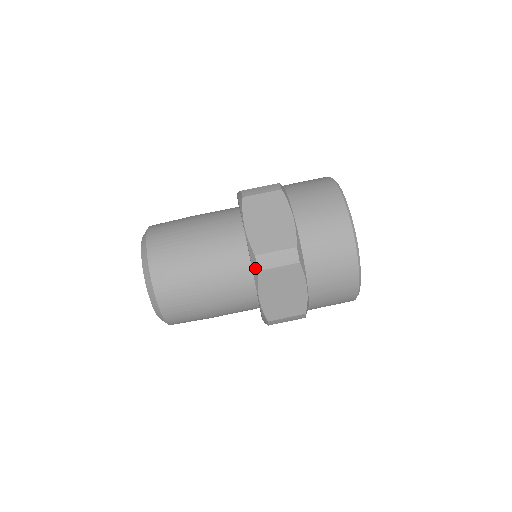
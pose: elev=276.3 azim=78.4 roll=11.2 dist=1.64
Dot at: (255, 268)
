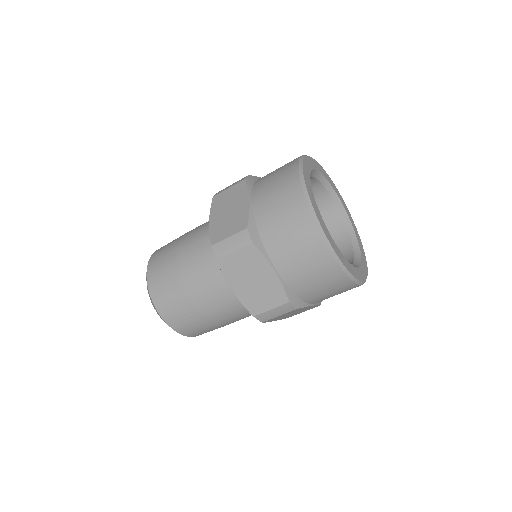
Dot at: occluded
